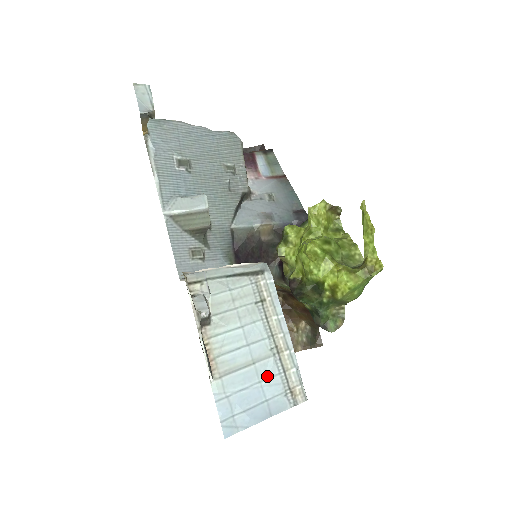
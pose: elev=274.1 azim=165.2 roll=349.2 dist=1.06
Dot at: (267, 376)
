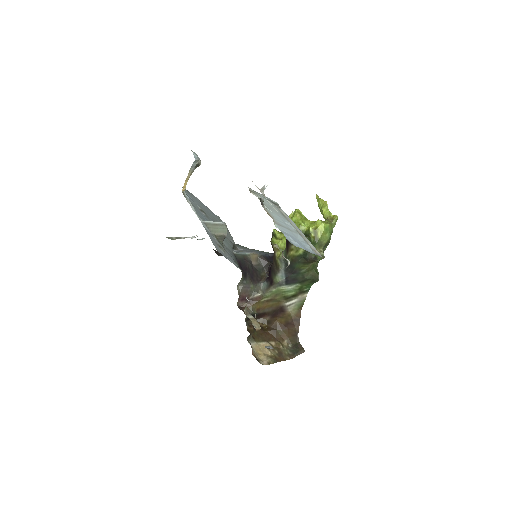
Dot at: (299, 238)
